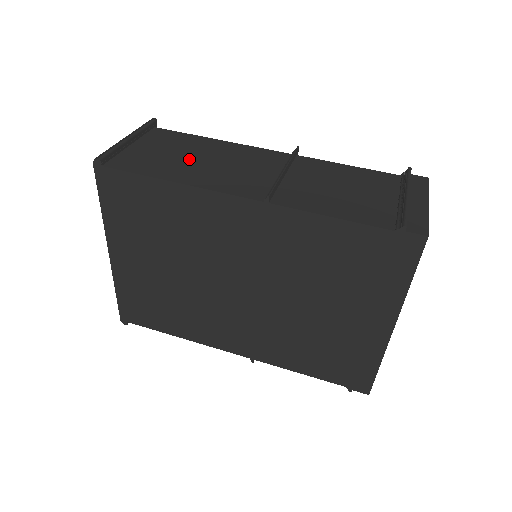
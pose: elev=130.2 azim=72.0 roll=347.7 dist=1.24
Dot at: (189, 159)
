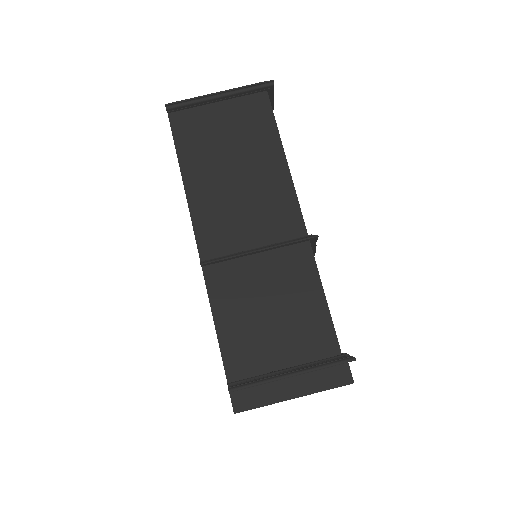
Dot at: (228, 162)
